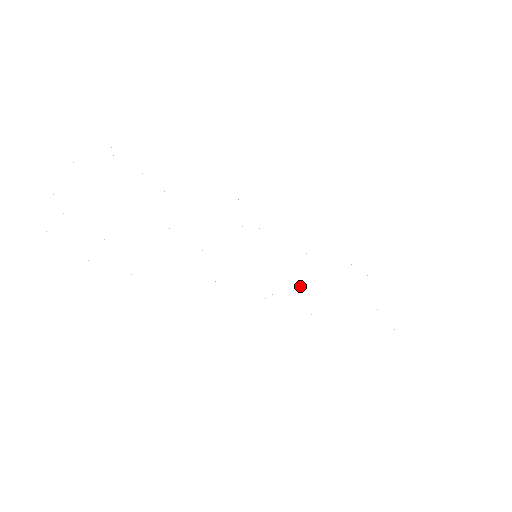
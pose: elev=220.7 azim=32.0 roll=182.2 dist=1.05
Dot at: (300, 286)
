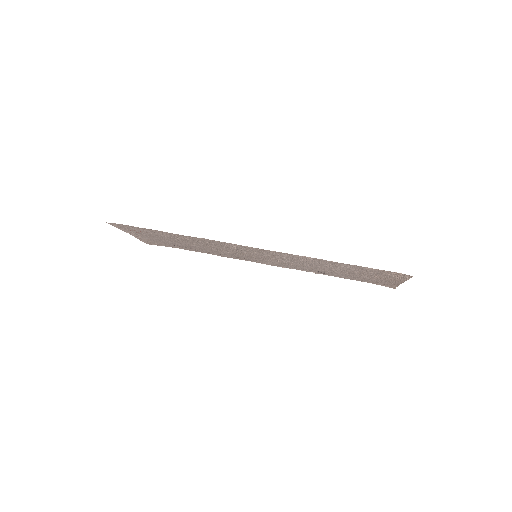
Dot at: (293, 261)
